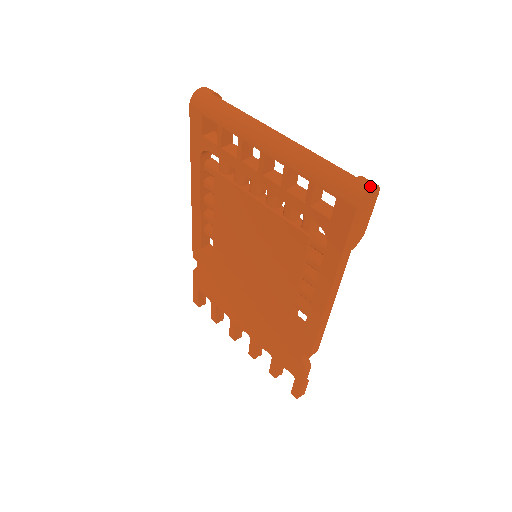
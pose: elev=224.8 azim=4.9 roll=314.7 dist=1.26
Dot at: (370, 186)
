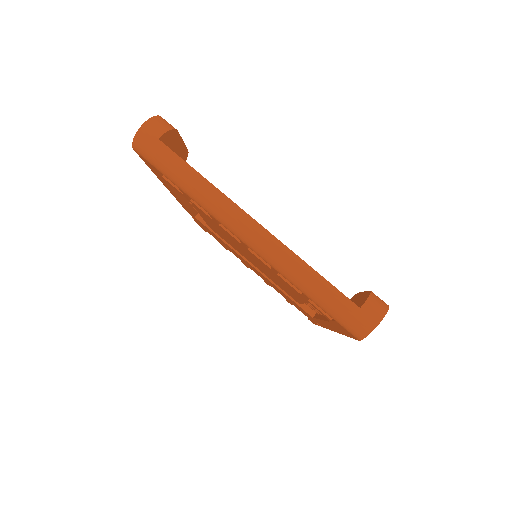
Dot at: (376, 324)
